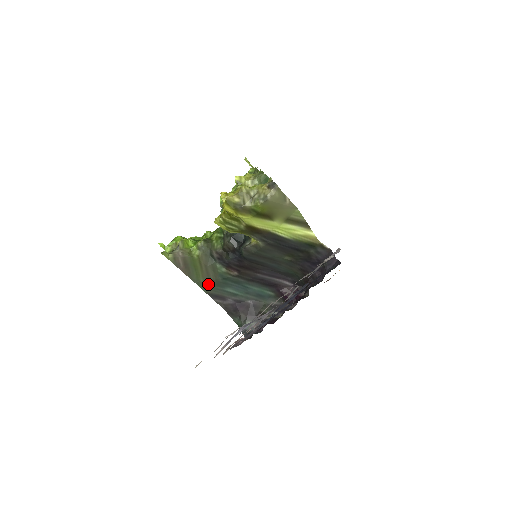
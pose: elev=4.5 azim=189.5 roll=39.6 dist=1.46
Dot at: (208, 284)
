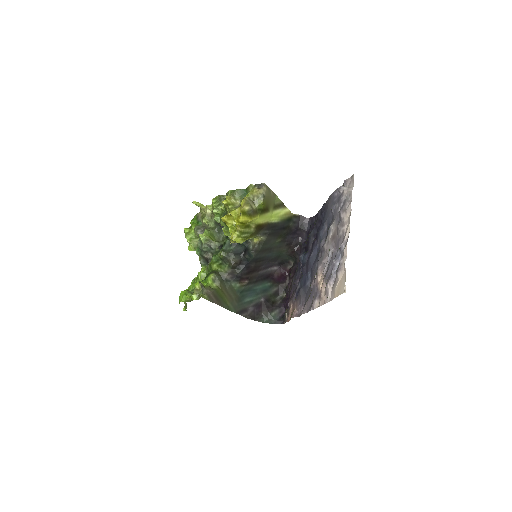
Dot at: (234, 305)
